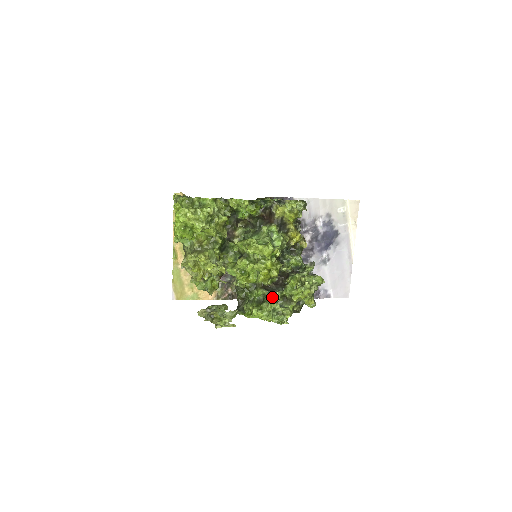
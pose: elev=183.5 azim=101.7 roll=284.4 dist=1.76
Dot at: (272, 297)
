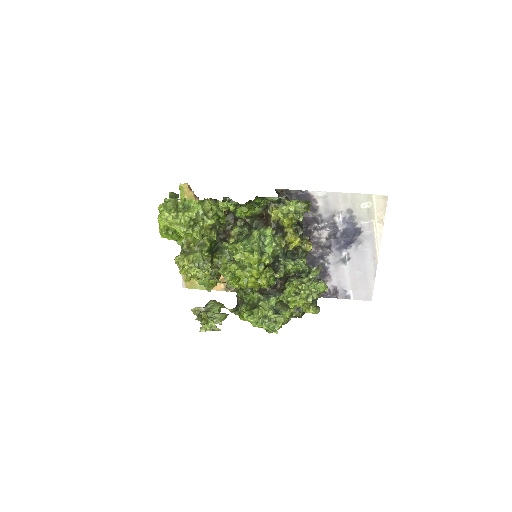
Dot at: (266, 302)
